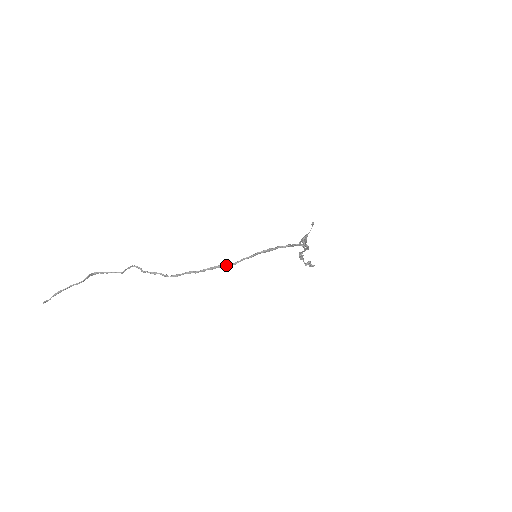
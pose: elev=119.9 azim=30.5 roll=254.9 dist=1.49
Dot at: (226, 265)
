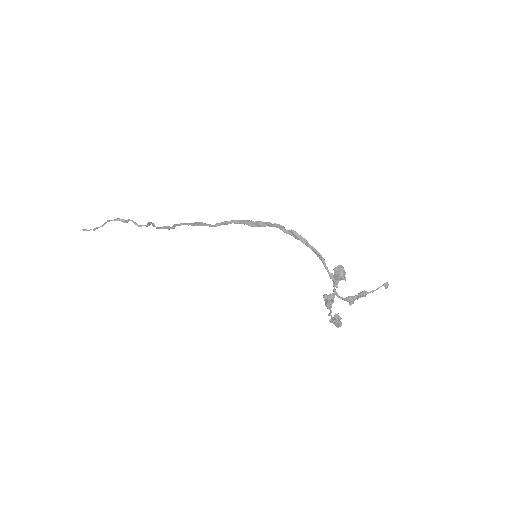
Dot at: (199, 223)
